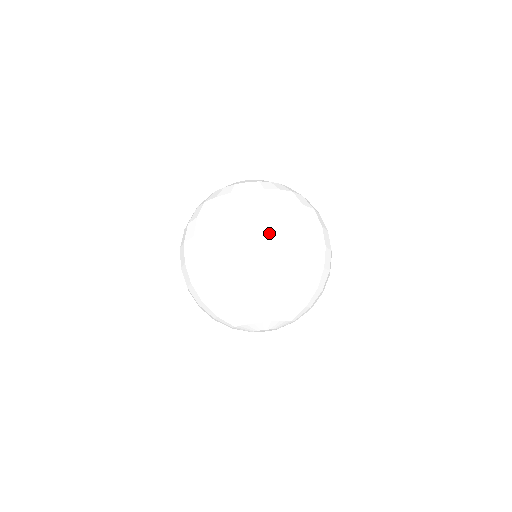
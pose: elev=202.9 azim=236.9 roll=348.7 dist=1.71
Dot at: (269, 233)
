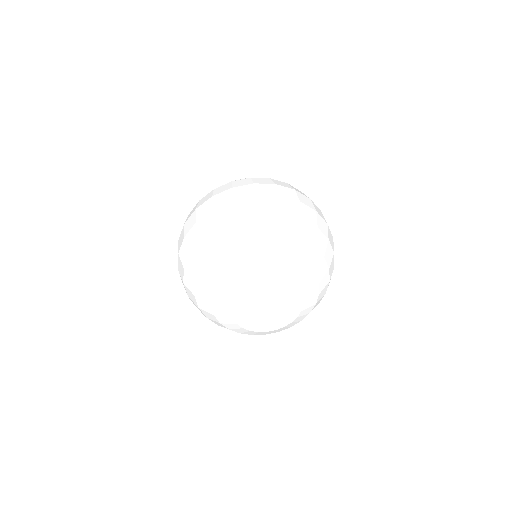
Dot at: (250, 191)
